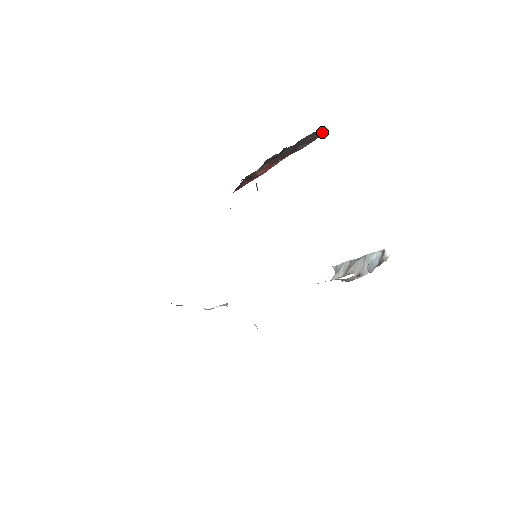
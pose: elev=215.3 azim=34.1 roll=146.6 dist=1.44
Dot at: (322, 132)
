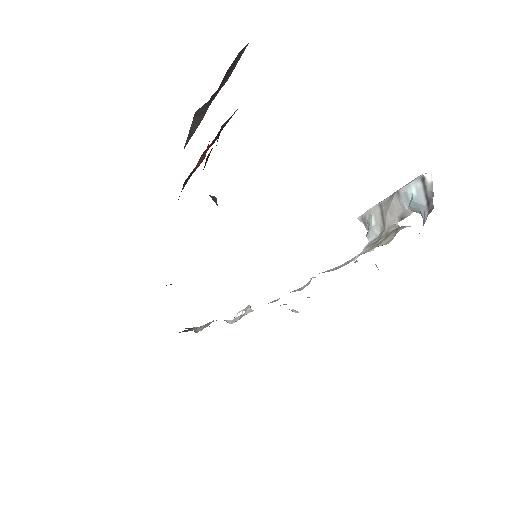
Dot at: (244, 48)
